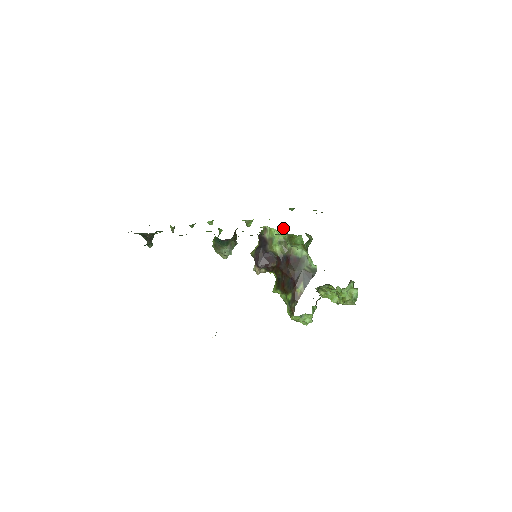
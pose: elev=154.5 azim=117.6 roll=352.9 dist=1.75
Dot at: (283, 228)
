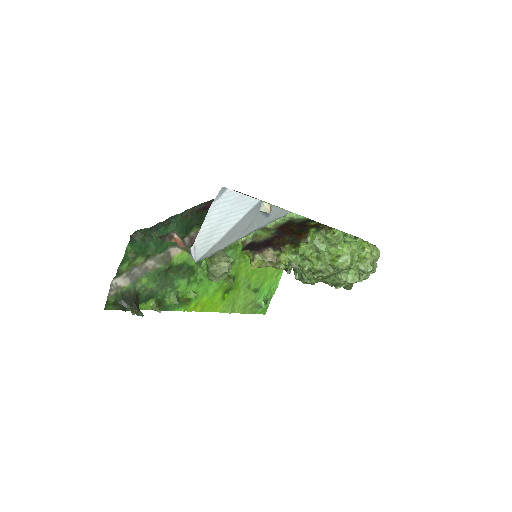
Dot at: occluded
